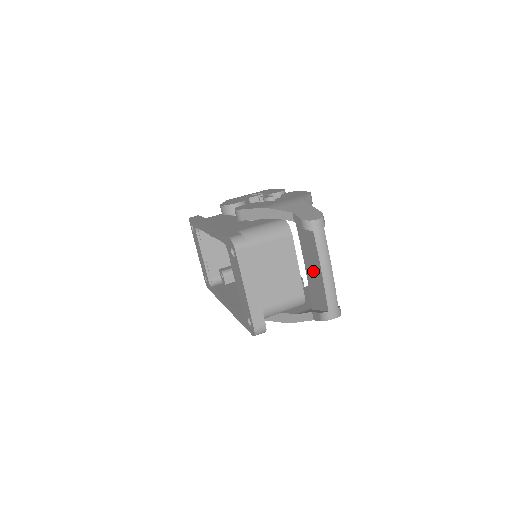
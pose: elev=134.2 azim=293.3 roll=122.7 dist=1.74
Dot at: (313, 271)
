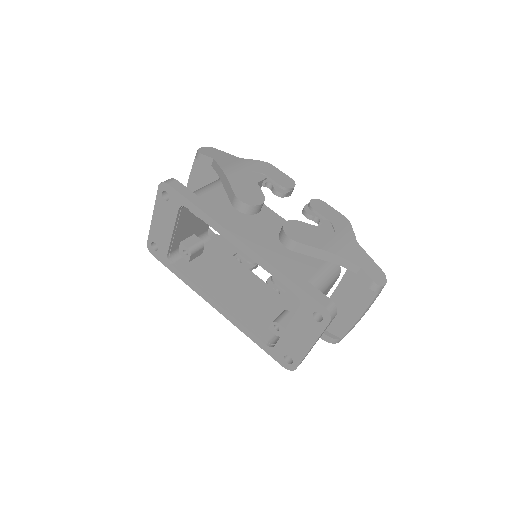
Dot at: (344, 309)
